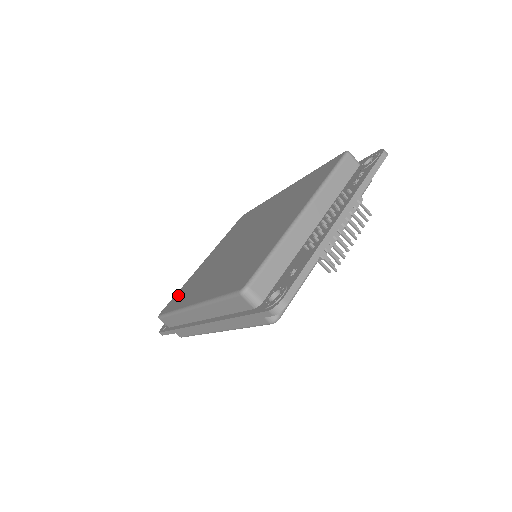
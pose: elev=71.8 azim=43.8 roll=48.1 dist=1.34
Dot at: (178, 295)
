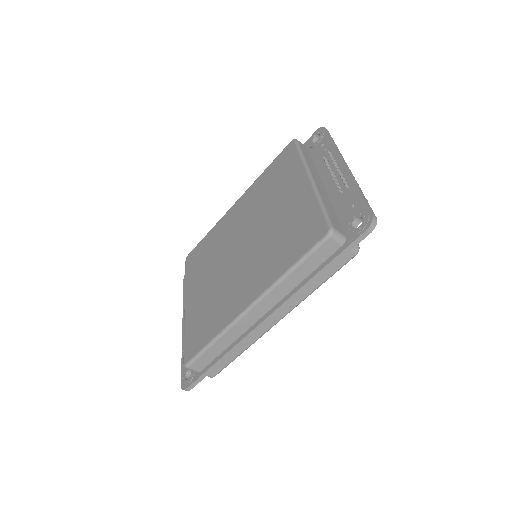
Dot at: (193, 335)
